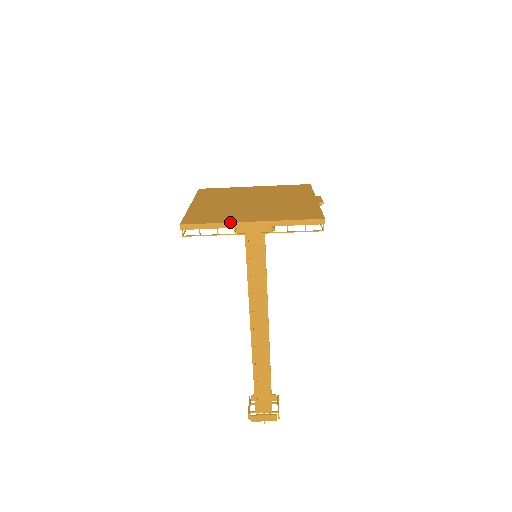
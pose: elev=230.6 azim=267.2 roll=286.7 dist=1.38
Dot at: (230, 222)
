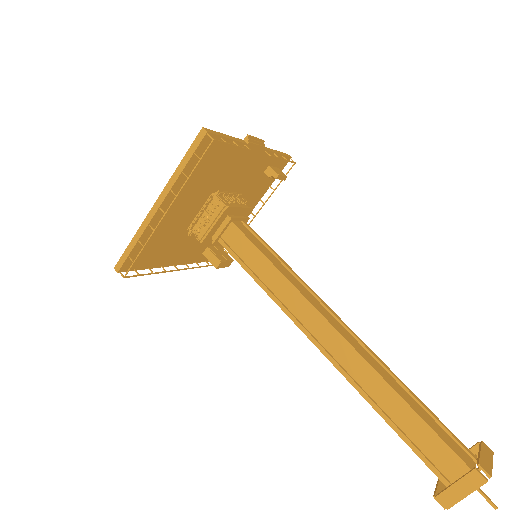
Dot at: (141, 224)
